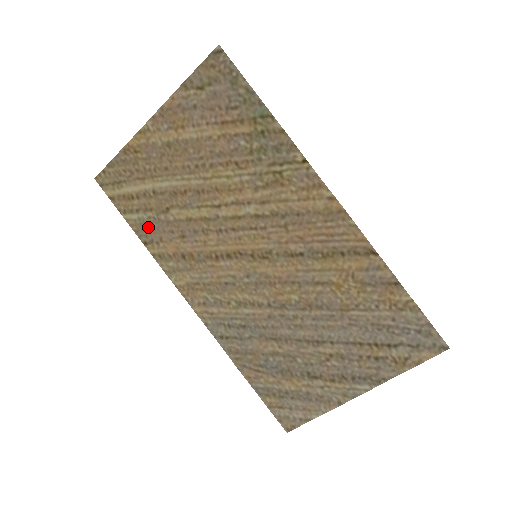
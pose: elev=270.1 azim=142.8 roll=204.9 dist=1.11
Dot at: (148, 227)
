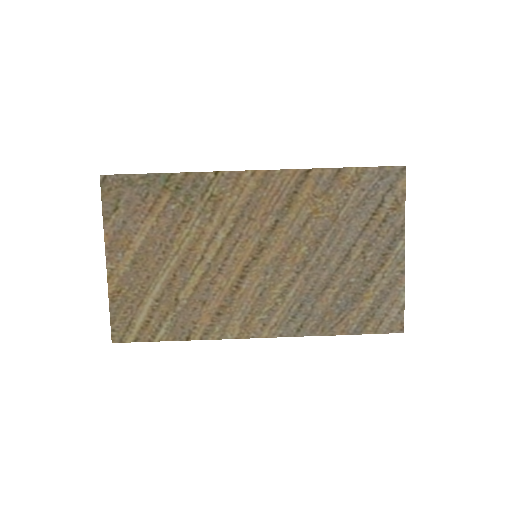
Dot at: (178, 326)
